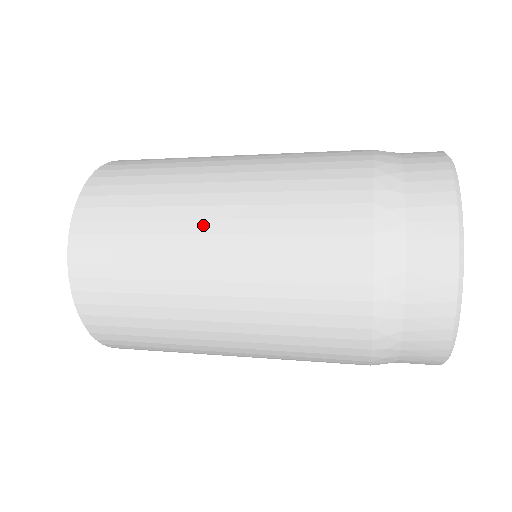
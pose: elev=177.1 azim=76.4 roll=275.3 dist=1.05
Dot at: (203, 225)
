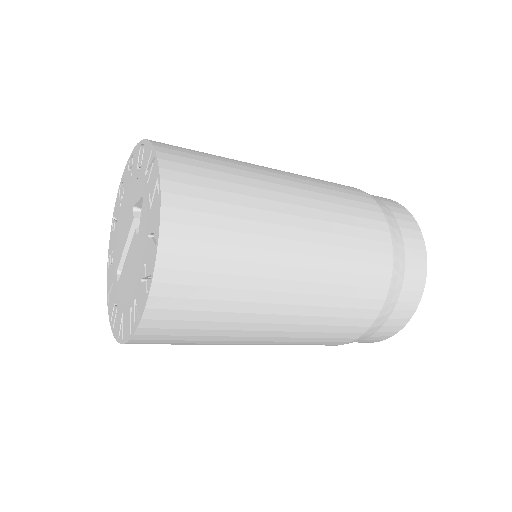
Dot at: (276, 308)
